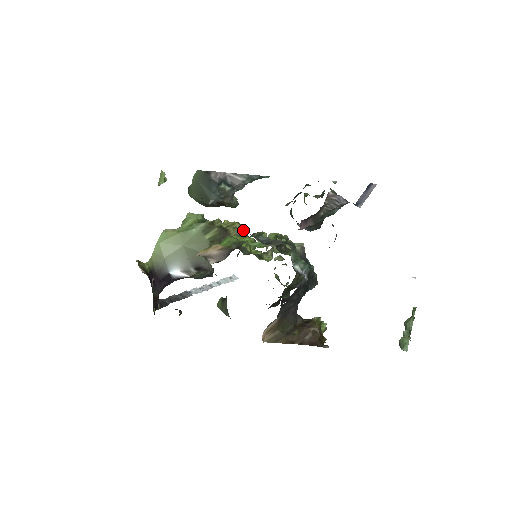
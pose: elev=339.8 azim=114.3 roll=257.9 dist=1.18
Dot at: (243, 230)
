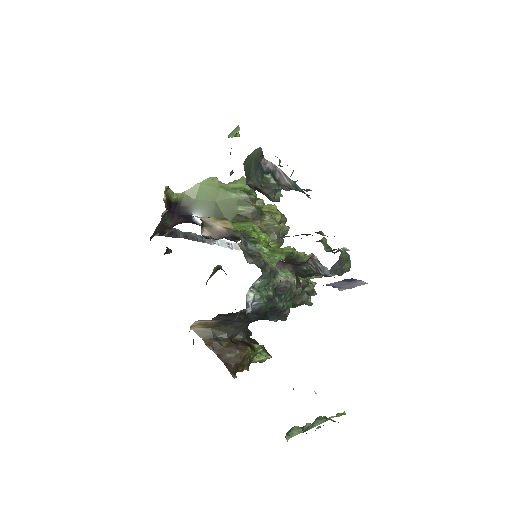
Dot at: (279, 225)
